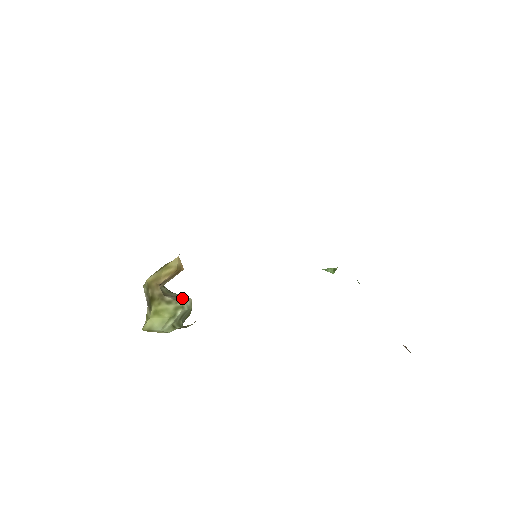
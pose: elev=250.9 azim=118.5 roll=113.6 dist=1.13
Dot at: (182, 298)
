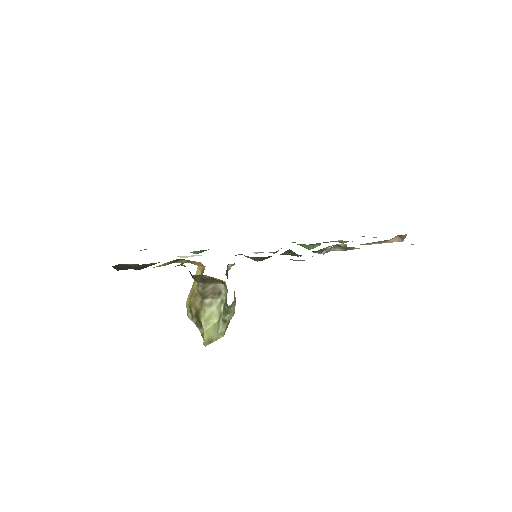
Dot at: (217, 291)
